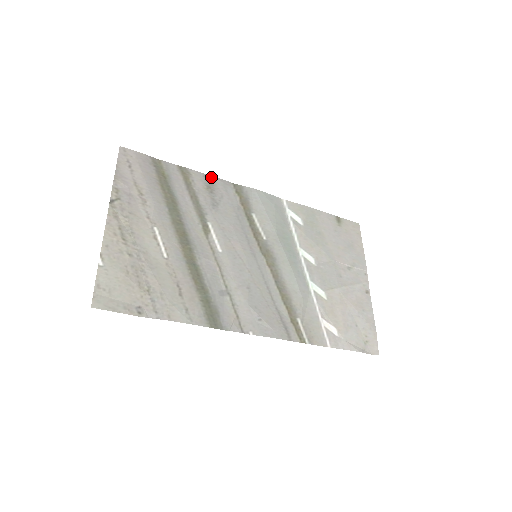
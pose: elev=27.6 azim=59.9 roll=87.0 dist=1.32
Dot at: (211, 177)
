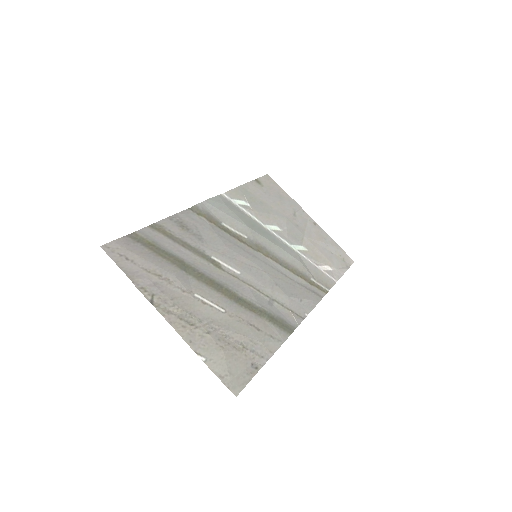
Dot at: (174, 216)
